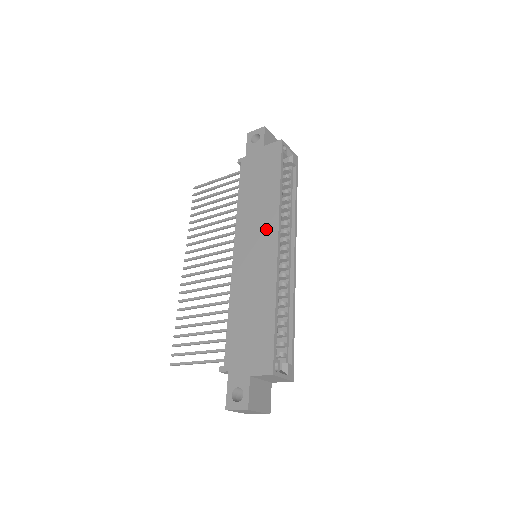
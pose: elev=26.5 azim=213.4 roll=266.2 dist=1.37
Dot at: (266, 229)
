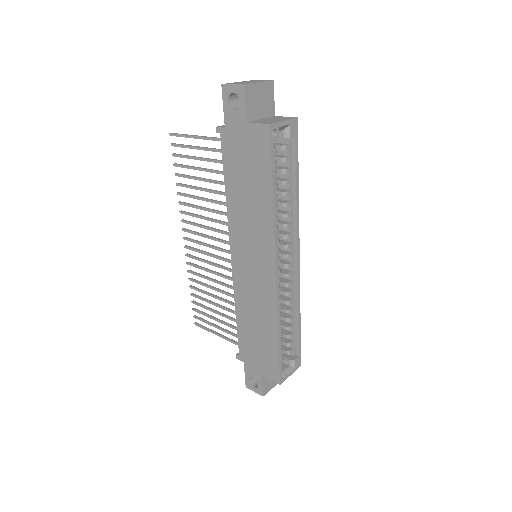
Dot at: (262, 249)
